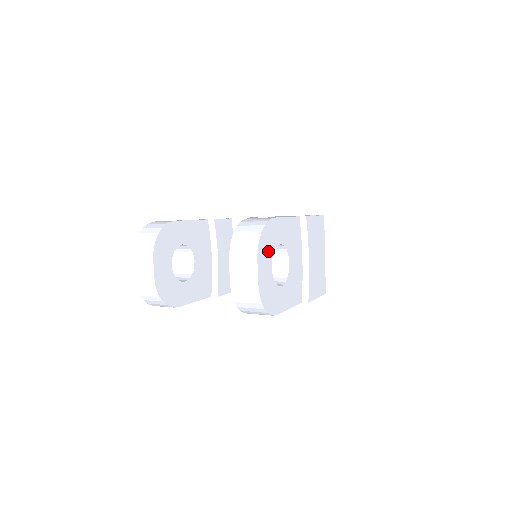
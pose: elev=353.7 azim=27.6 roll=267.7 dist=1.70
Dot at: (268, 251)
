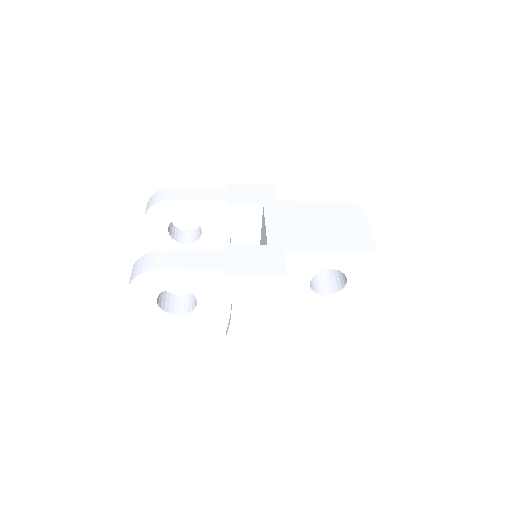
Dot at: (149, 291)
